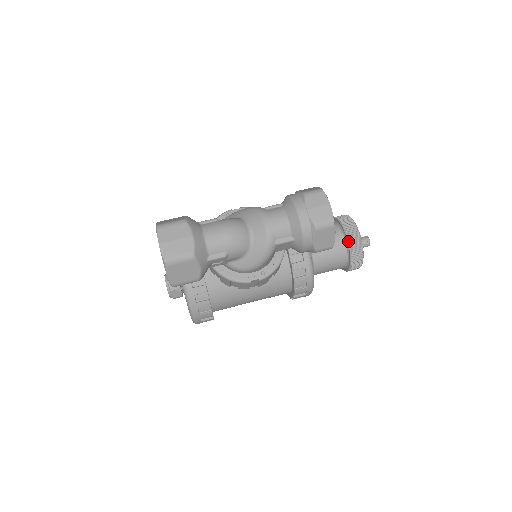
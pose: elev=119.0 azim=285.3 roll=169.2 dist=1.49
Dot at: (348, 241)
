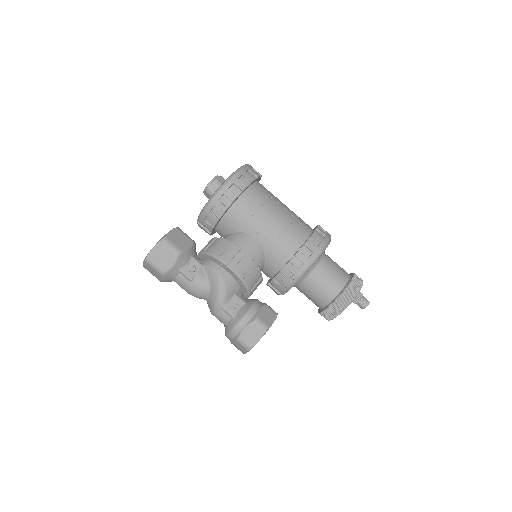
Dot at: (319, 312)
